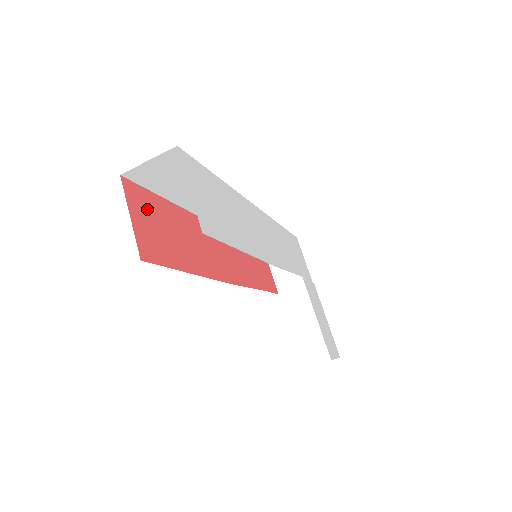
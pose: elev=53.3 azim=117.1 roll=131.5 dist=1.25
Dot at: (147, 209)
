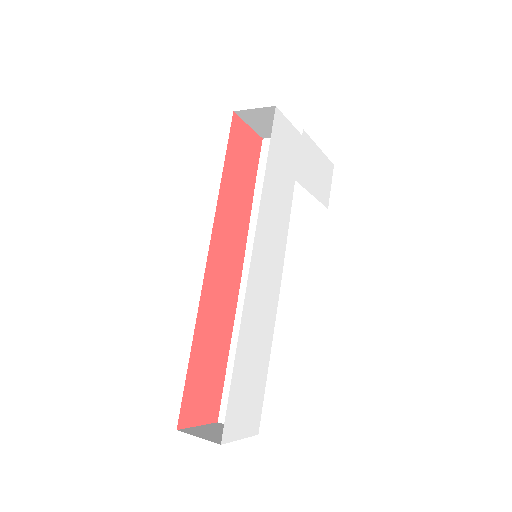
Dot at: (195, 399)
